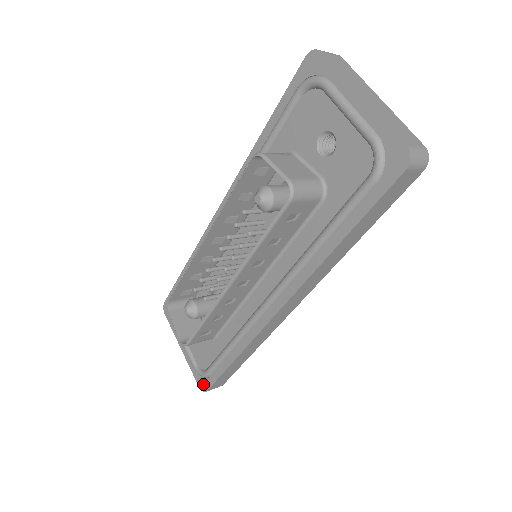
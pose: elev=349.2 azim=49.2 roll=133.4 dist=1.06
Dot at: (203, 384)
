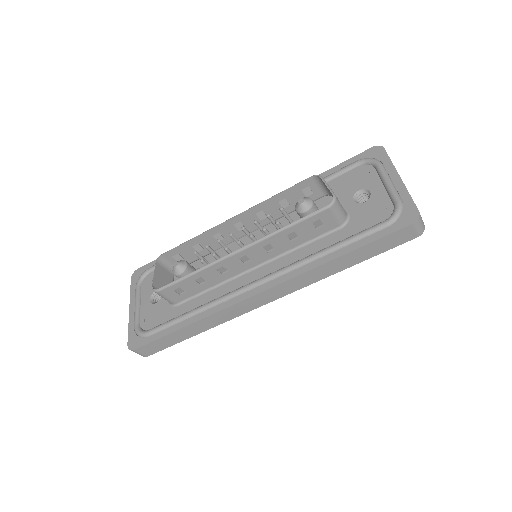
Dot at: (135, 342)
